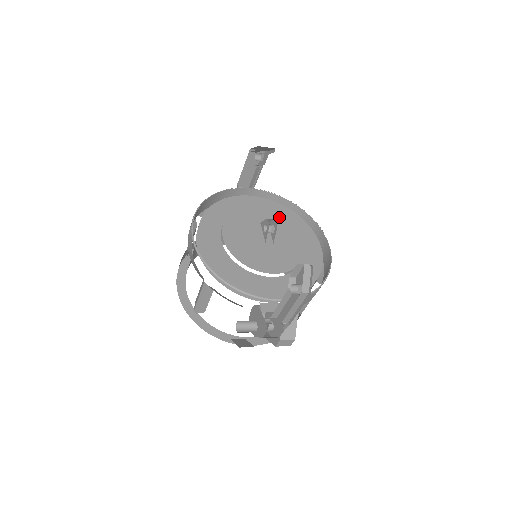
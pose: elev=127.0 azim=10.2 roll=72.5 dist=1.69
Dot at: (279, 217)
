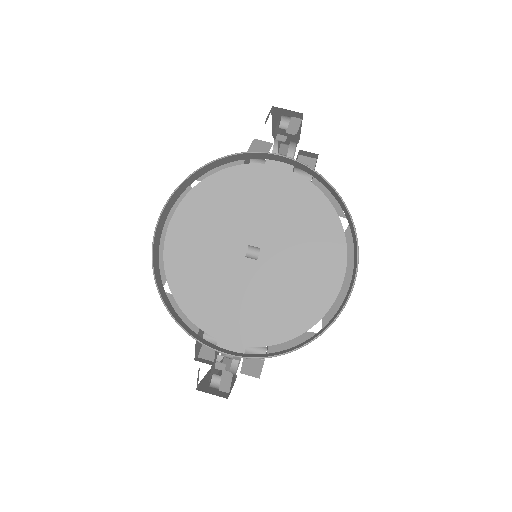
Dot at: (297, 219)
